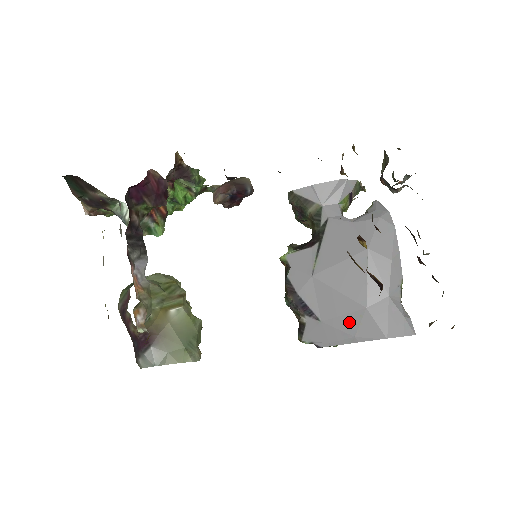
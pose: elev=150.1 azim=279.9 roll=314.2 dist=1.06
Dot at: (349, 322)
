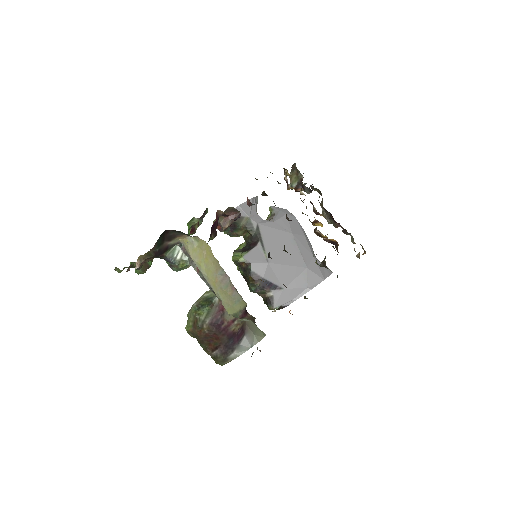
Dot at: (301, 281)
